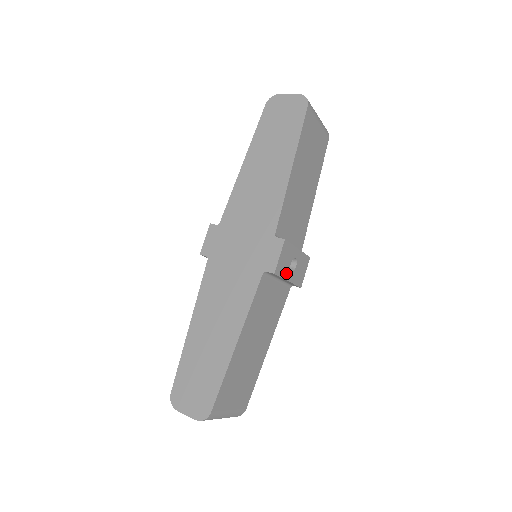
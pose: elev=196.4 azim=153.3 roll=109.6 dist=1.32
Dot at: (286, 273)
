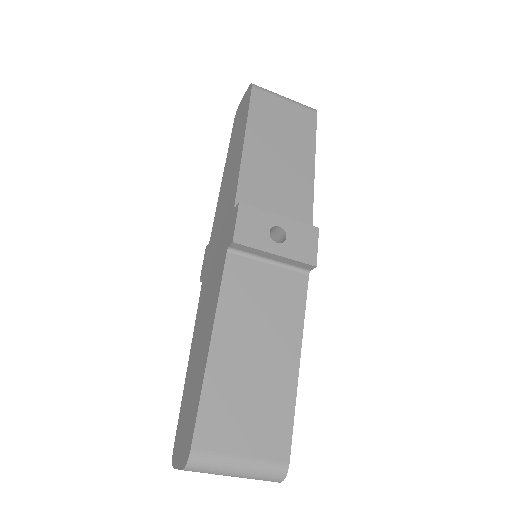
Dot at: (264, 244)
